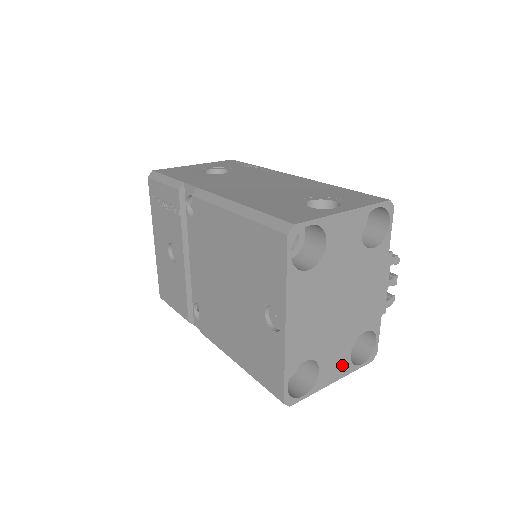
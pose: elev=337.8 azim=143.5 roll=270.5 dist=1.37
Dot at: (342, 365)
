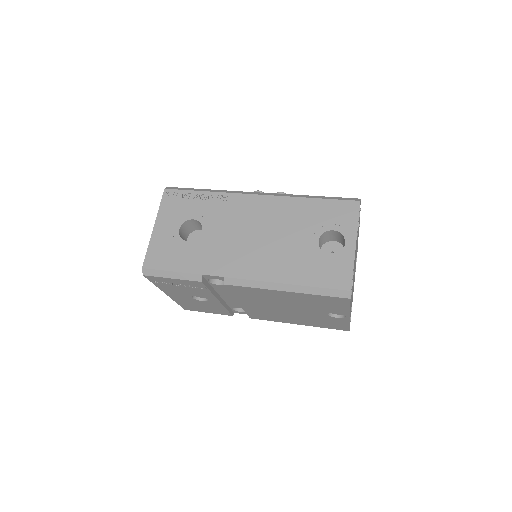
Dot at: occluded
